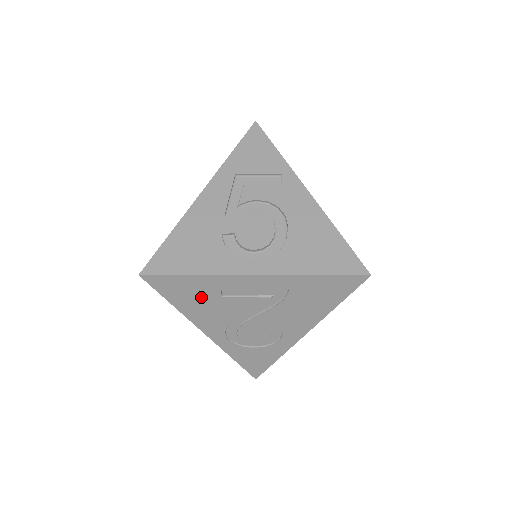
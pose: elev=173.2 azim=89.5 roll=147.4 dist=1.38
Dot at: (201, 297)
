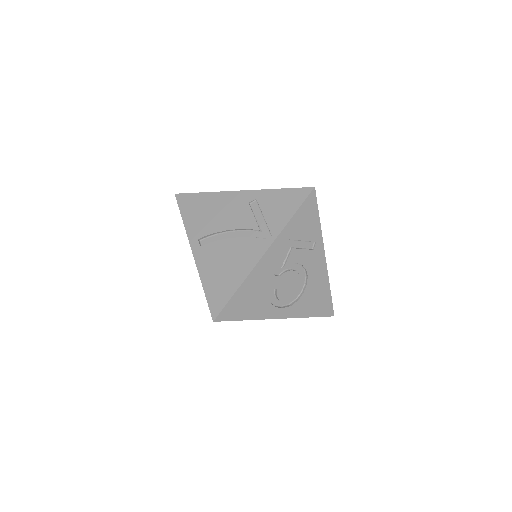
Dot at: occluded
